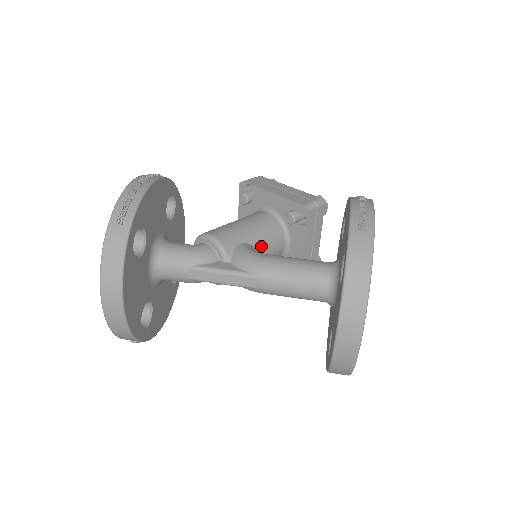
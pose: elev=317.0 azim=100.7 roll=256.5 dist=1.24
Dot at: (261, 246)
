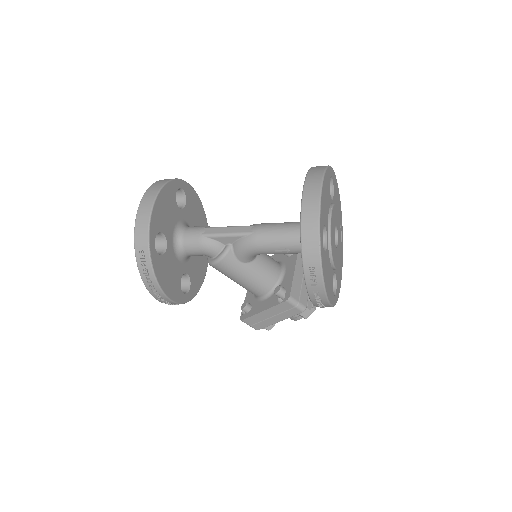
Dot at: occluded
